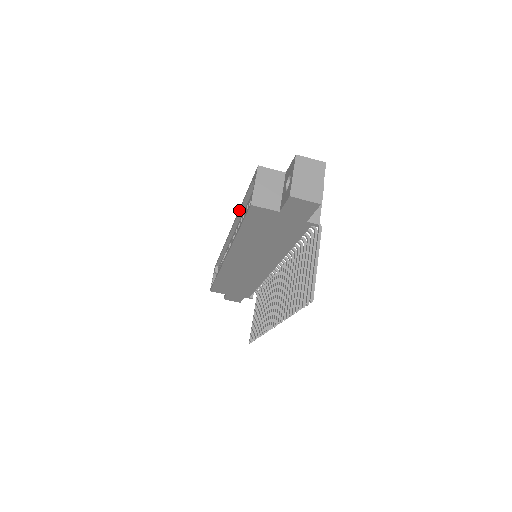
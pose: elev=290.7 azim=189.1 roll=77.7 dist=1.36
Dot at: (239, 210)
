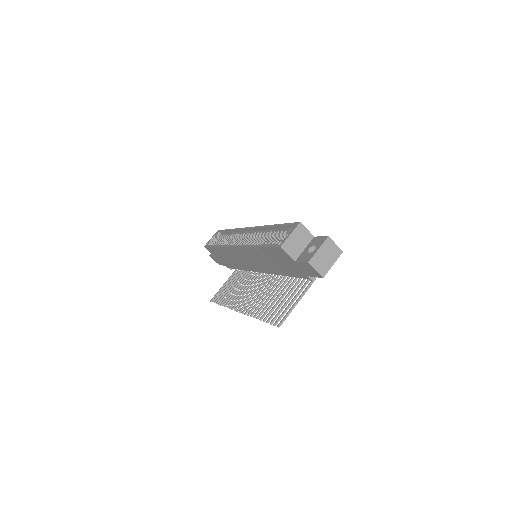
Dot at: (266, 227)
